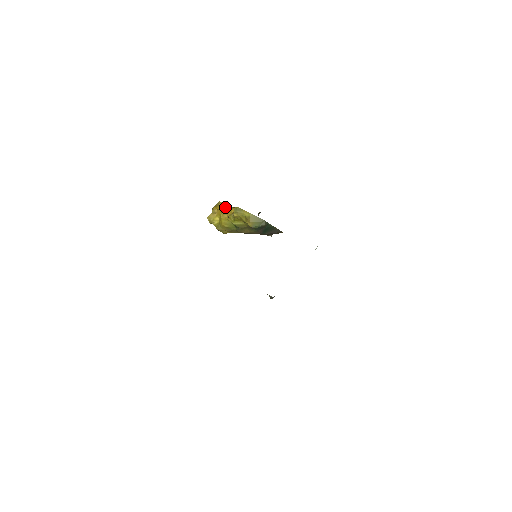
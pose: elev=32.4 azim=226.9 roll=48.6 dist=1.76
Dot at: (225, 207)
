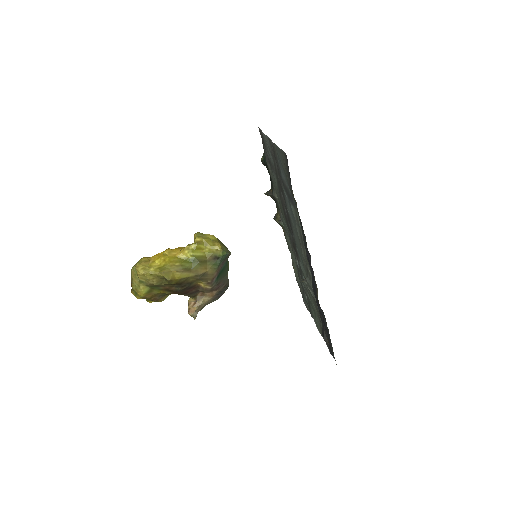
Dot at: occluded
